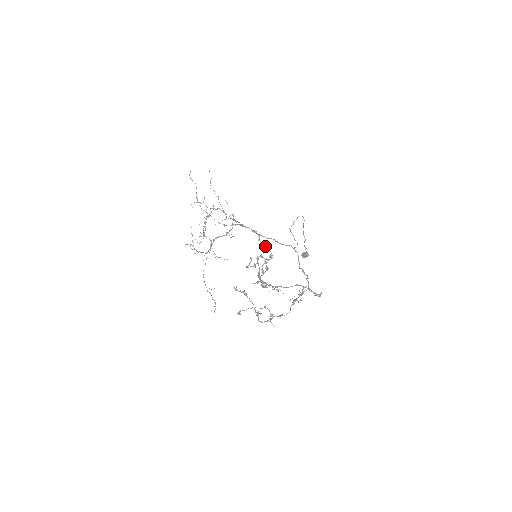
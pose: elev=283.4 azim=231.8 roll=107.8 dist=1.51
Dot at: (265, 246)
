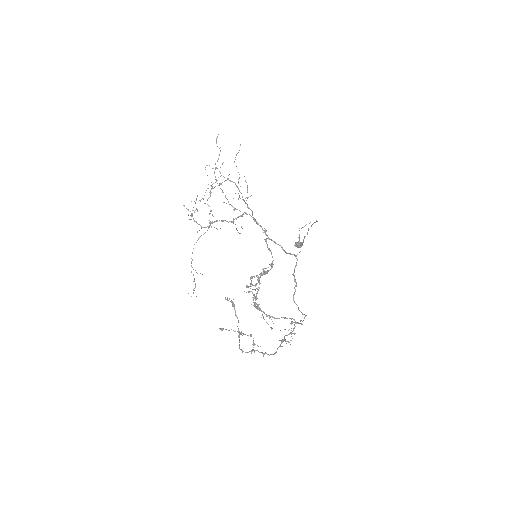
Dot at: (270, 250)
